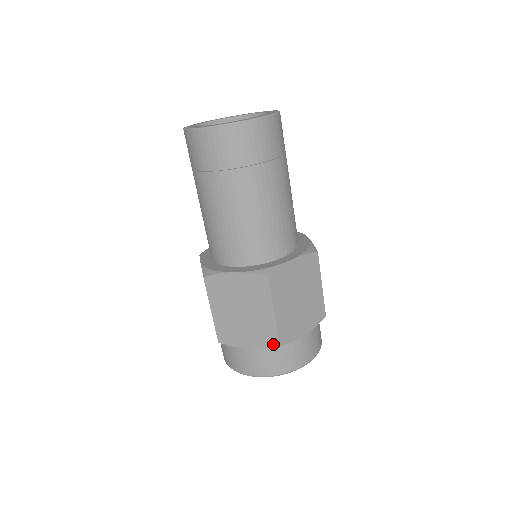
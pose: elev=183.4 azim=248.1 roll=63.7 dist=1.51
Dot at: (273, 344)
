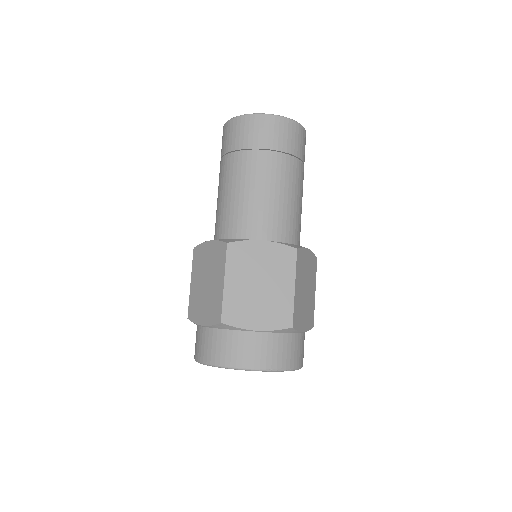
Dot at: (285, 325)
